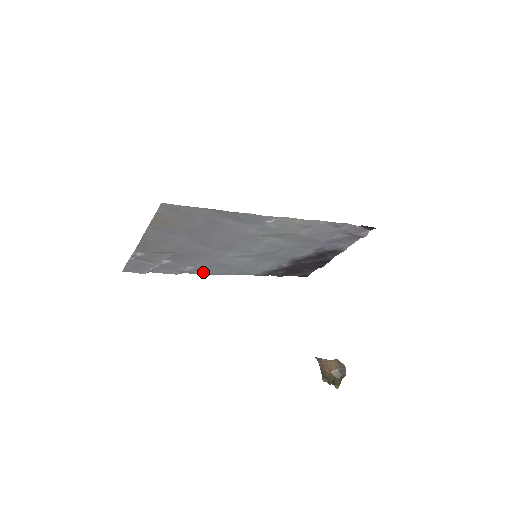
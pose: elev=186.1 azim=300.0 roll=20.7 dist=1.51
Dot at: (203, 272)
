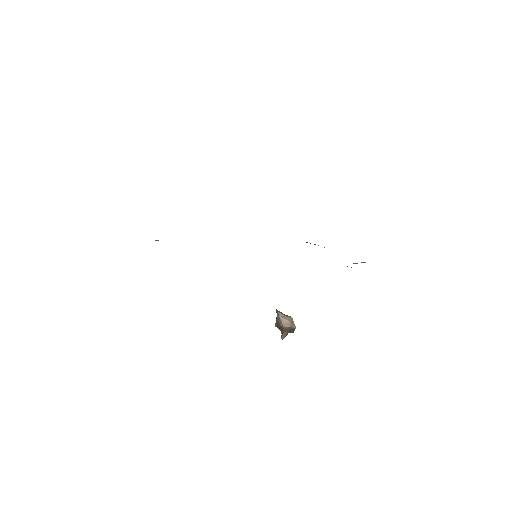
Dot at: occluded
